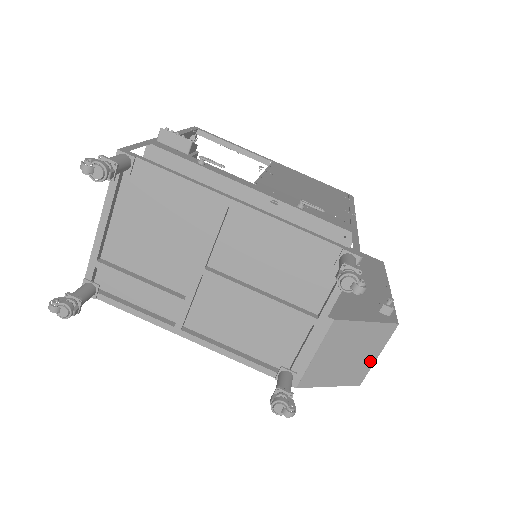
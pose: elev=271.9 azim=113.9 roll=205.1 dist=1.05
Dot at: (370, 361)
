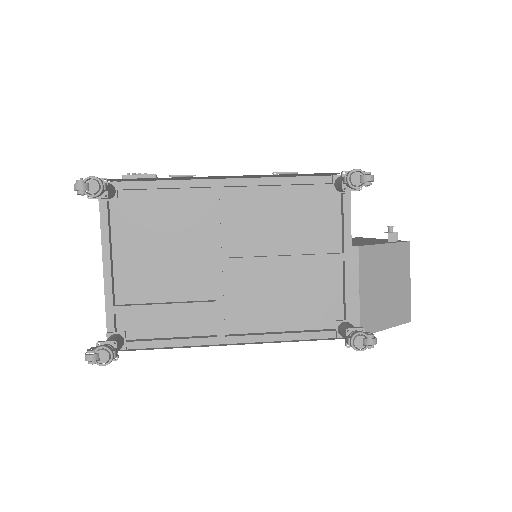
Dot at: (406, 290)
